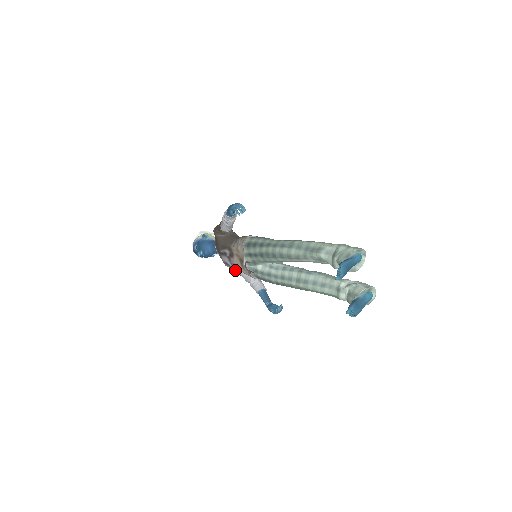
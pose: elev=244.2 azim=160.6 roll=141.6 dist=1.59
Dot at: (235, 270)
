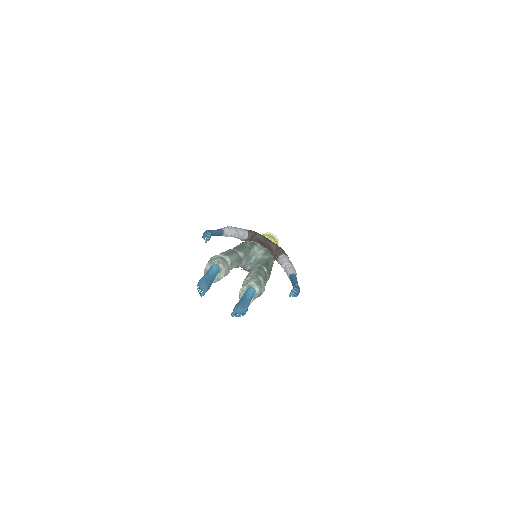
Dot at: occluded
